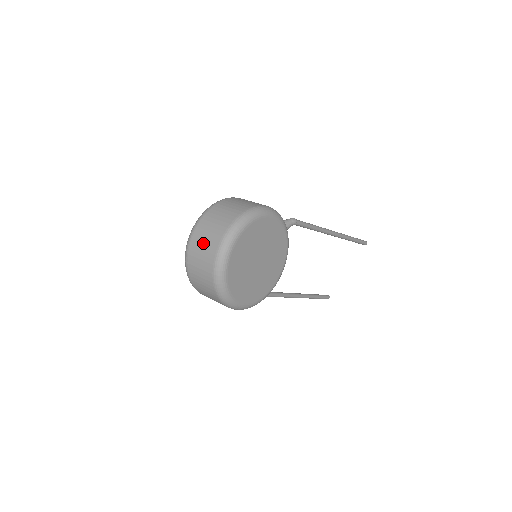
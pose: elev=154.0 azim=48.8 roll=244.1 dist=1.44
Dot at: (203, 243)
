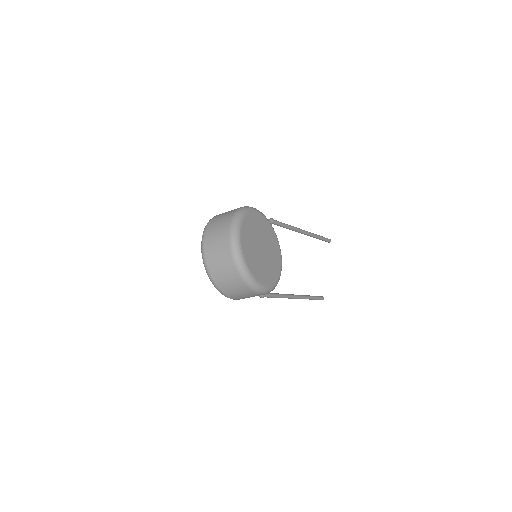
Dot at: (216, 245)
